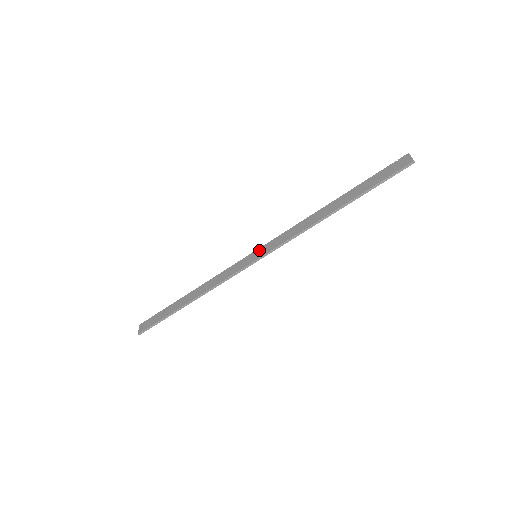
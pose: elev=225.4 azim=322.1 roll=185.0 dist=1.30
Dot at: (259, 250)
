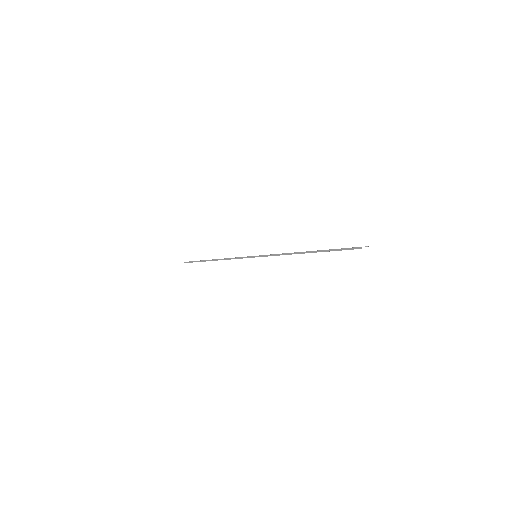
Dot at: occluded
